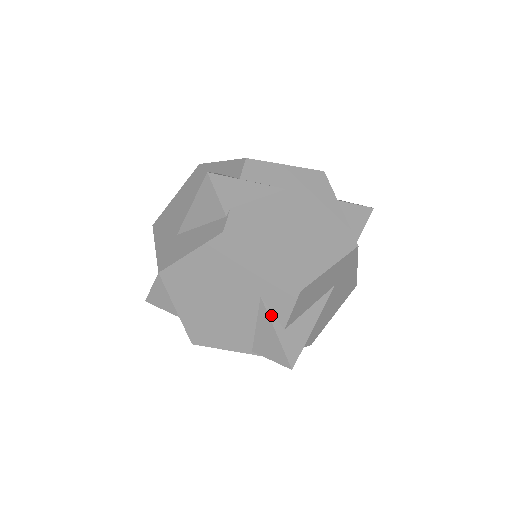
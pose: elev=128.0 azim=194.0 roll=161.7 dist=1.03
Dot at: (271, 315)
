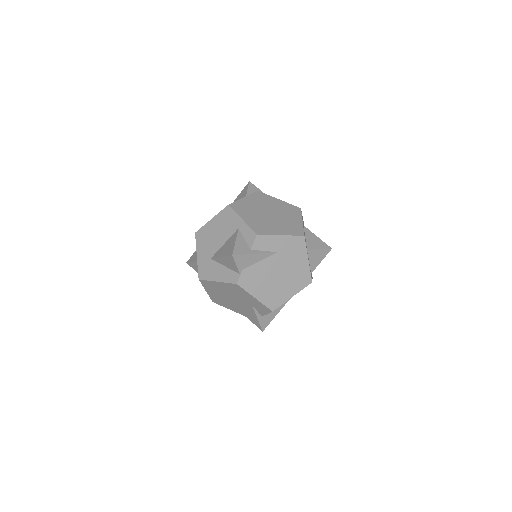
Dot at: (256, 312)
